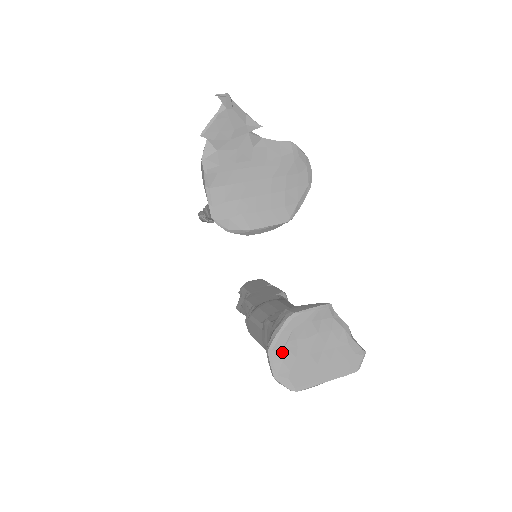
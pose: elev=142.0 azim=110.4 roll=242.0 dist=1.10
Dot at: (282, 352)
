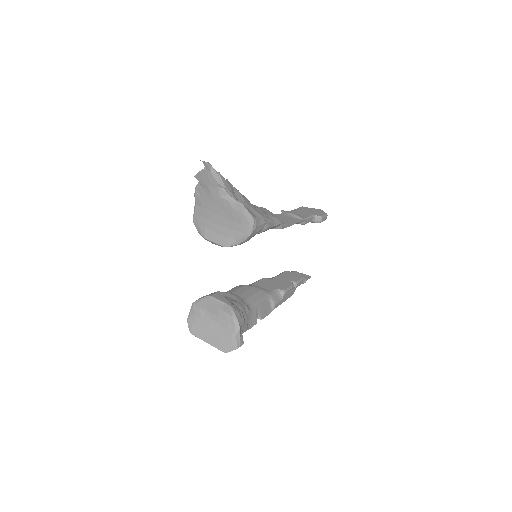
Dot at: (197, 310)
